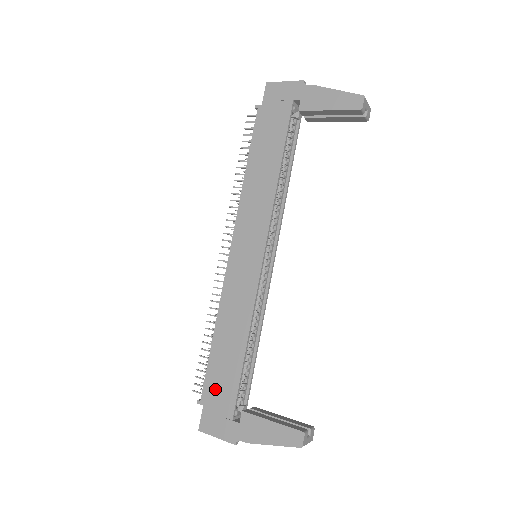
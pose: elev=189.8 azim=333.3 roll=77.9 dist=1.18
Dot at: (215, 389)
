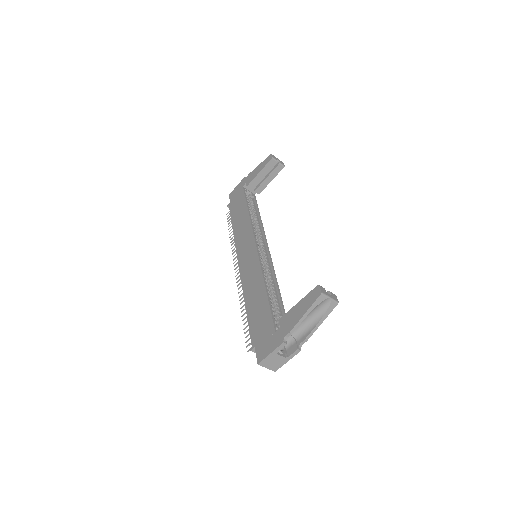
Dot at: (258, 329)
